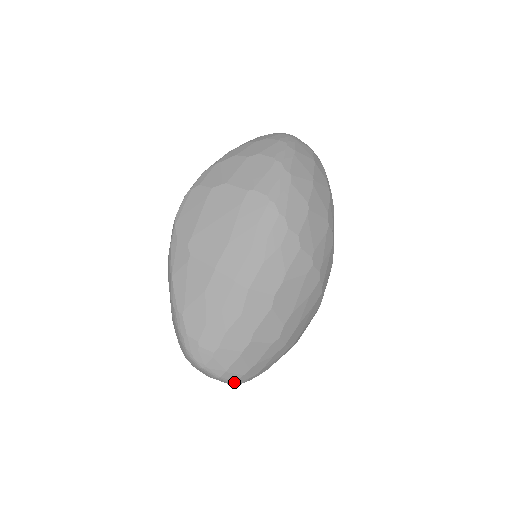
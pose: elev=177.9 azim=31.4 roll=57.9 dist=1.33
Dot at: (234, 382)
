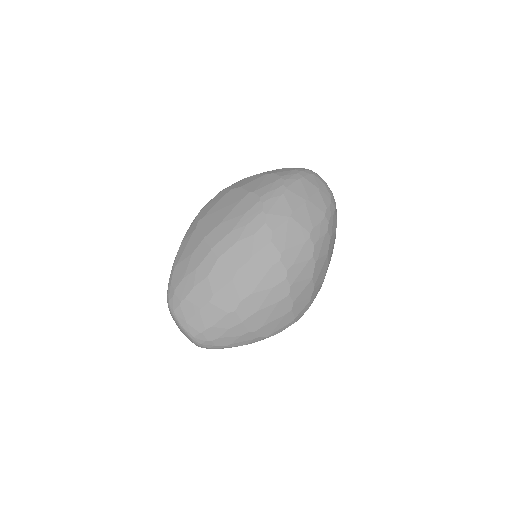
Dot at: (193, 338)
